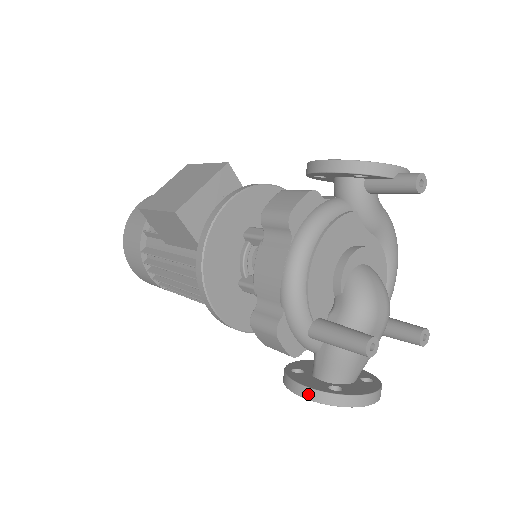
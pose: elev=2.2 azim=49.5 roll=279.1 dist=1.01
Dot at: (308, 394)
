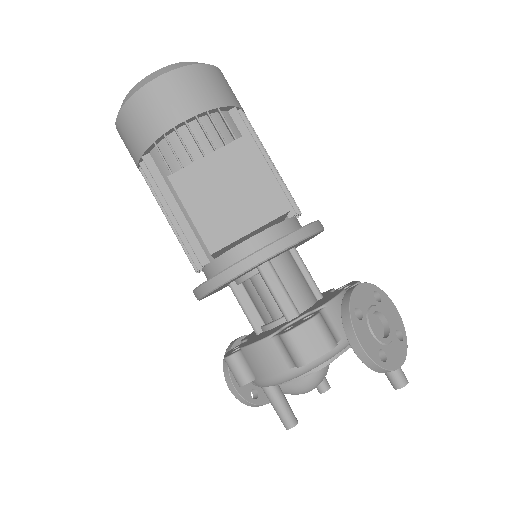
Dot at: (236, 395)
